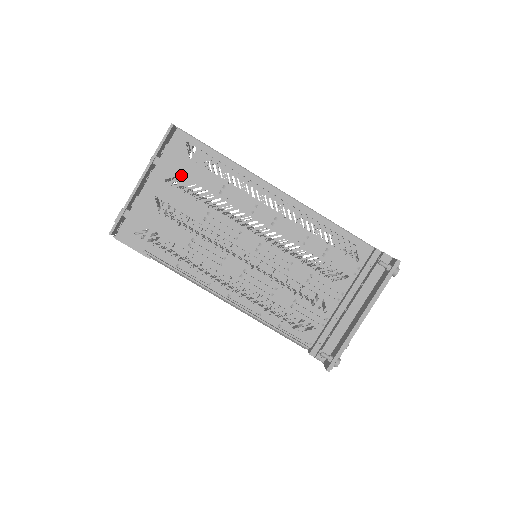
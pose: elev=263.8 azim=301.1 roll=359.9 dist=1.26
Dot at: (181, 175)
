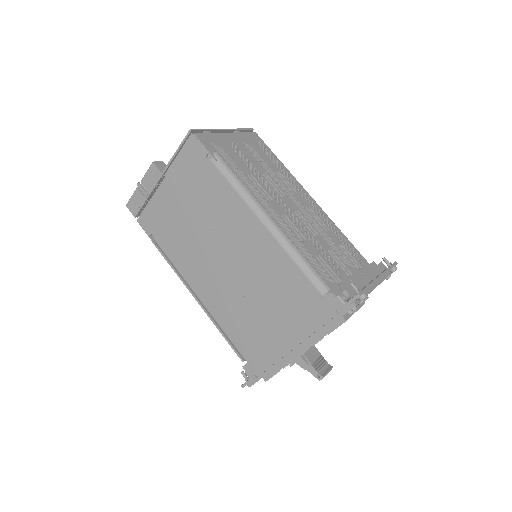
Dot at: occluded
